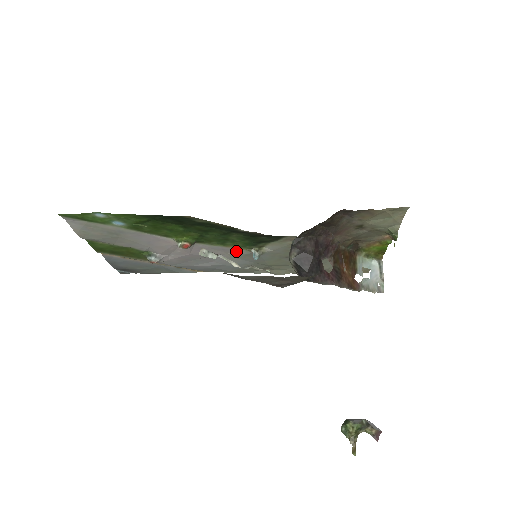
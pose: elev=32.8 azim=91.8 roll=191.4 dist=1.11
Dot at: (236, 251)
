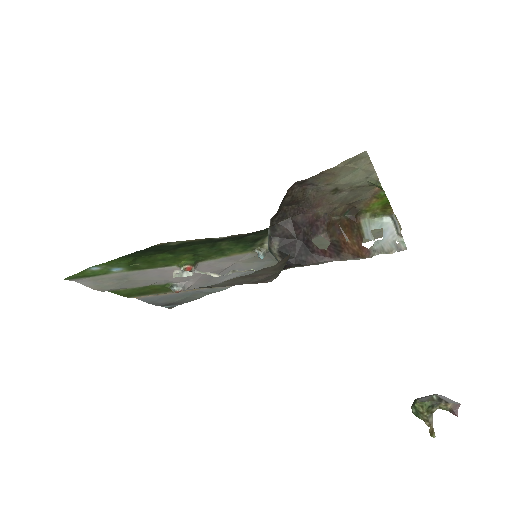
Dot at: (244, 256)
